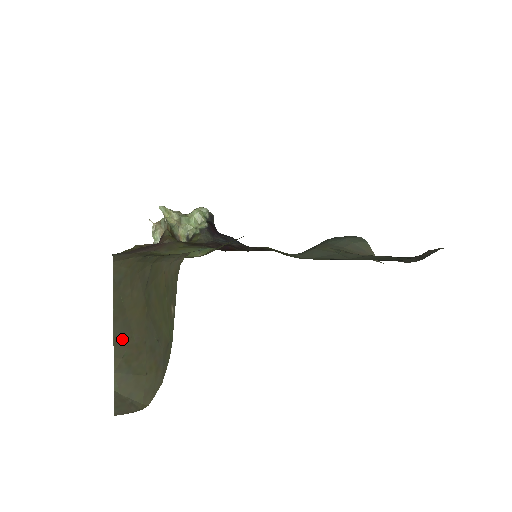
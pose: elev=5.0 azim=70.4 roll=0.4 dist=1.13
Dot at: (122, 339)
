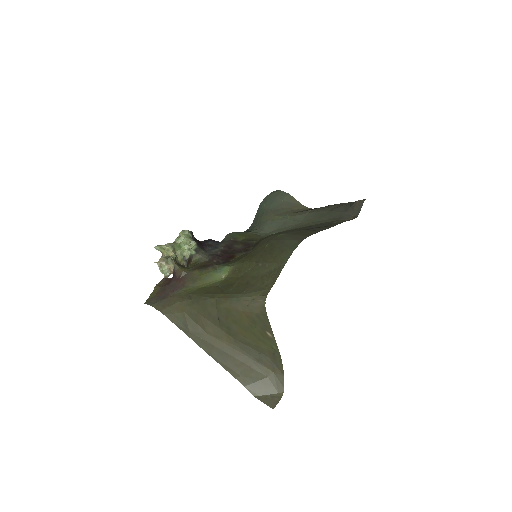
Dot at: (229, 364)
